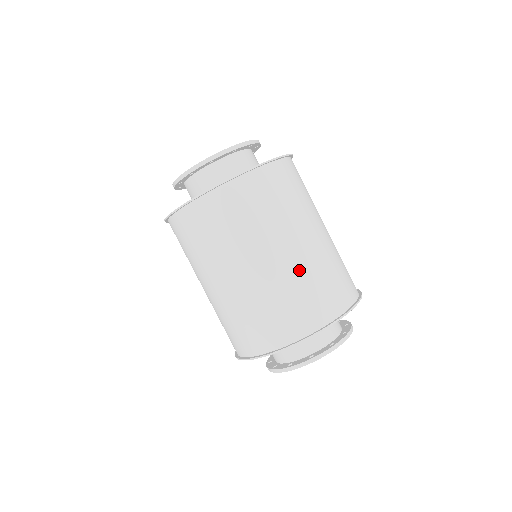
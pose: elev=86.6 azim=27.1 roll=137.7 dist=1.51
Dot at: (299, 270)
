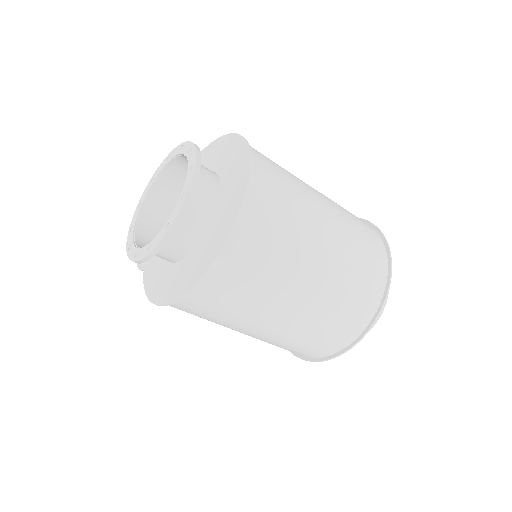
Dot at: (334, 281)
